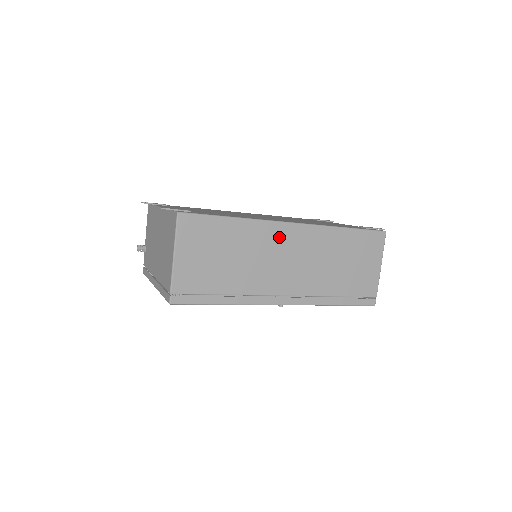
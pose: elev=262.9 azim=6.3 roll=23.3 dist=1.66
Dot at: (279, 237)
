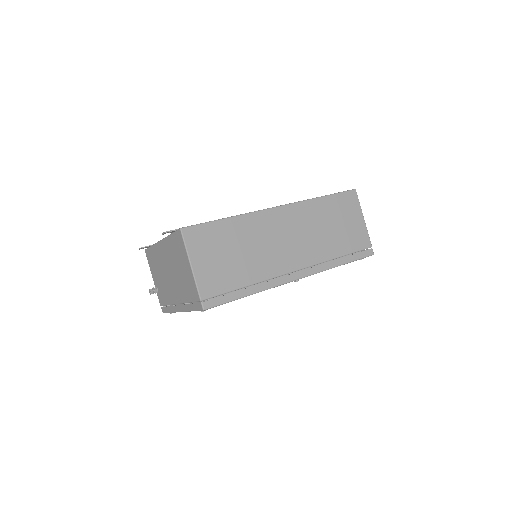
Dot at: (271, 222)
